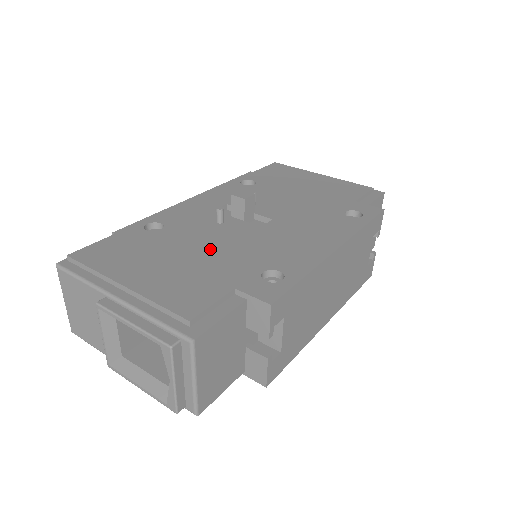
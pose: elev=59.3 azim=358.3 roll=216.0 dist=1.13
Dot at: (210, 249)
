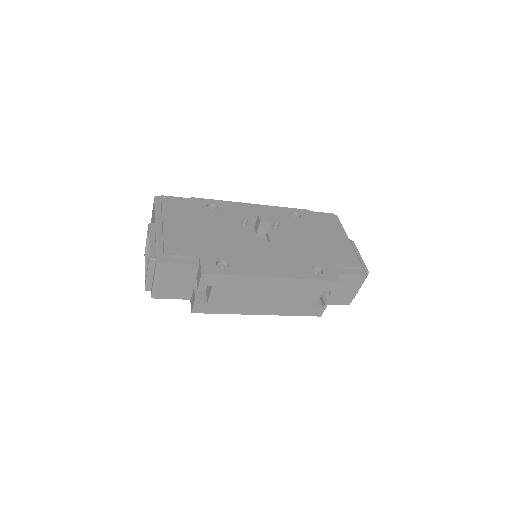
Dot at: (218, 234)
